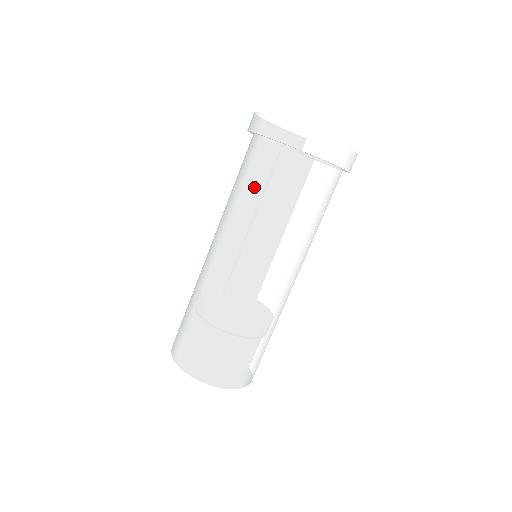
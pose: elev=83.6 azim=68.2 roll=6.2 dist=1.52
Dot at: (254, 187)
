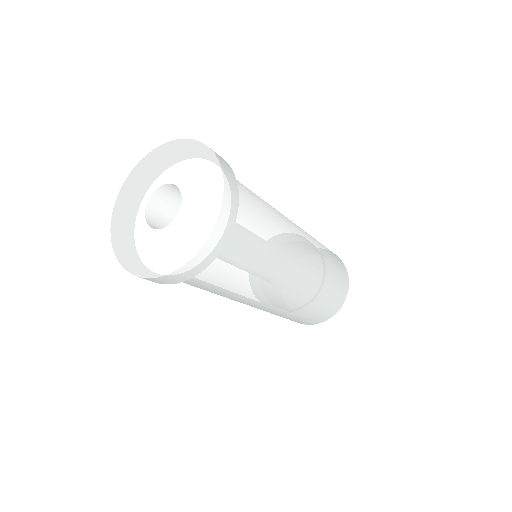
Dot at: occluded
